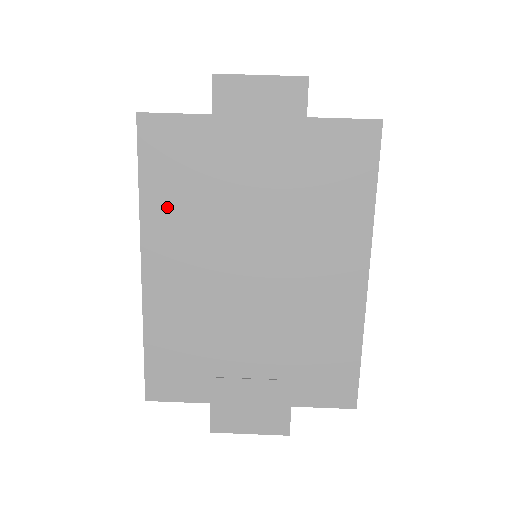
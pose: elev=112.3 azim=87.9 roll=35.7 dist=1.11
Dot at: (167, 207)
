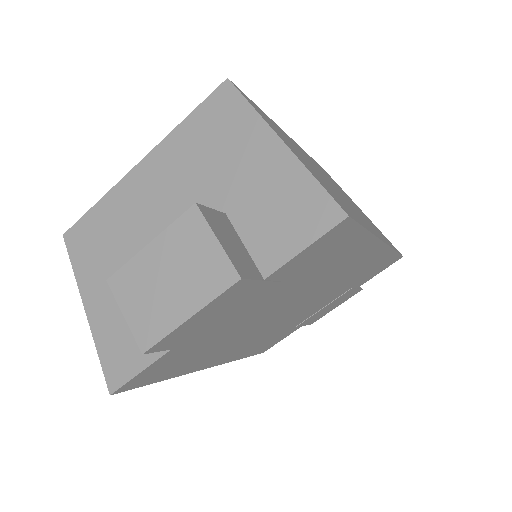
Dot at: (195, 363)
